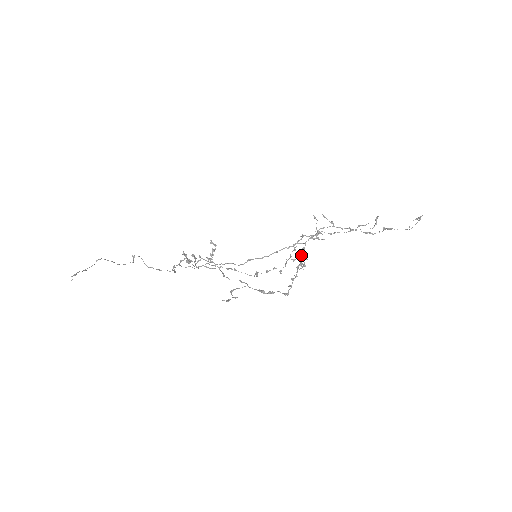
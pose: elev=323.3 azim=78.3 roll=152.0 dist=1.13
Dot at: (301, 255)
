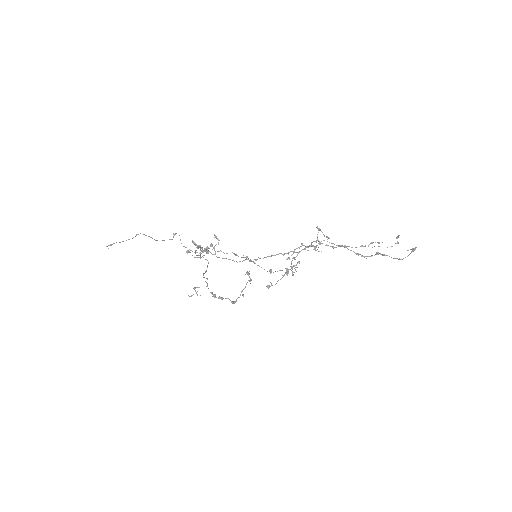
Dot at: occluded
